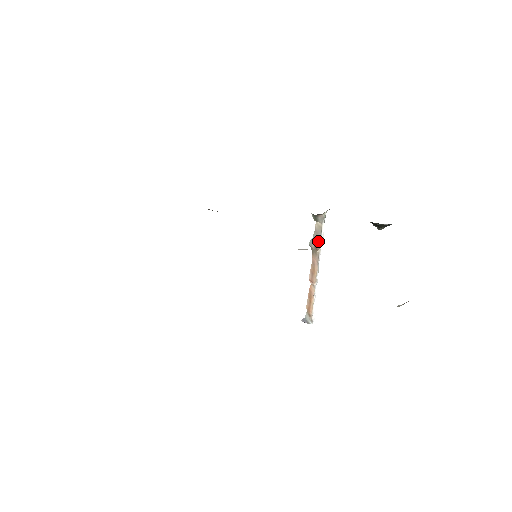
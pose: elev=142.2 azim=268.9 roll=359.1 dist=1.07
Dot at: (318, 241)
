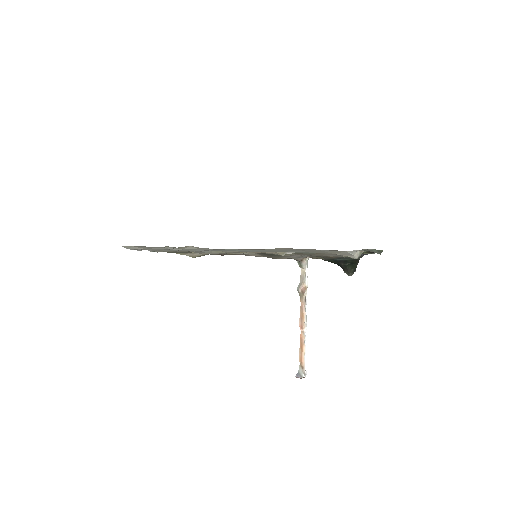
Dot at: (304, 285)
